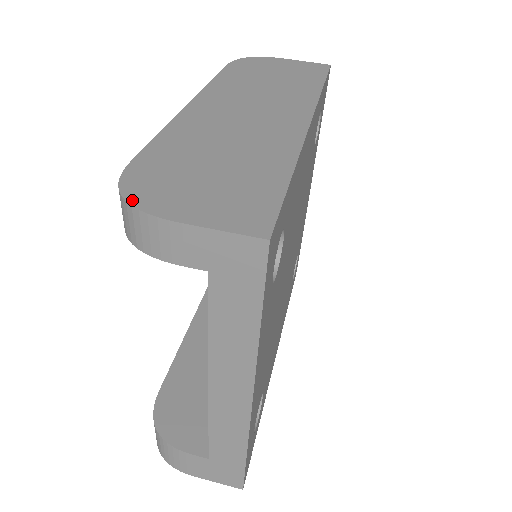
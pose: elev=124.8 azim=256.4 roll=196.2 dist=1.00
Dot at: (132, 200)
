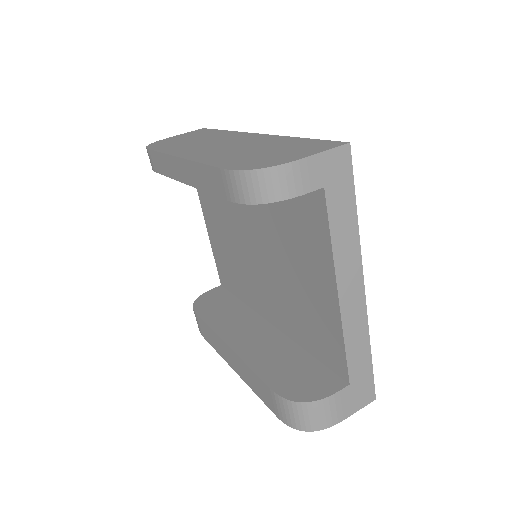
Dot at: (264, 167)
